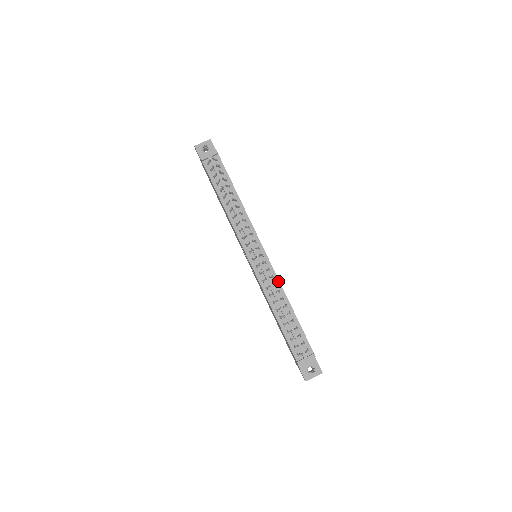
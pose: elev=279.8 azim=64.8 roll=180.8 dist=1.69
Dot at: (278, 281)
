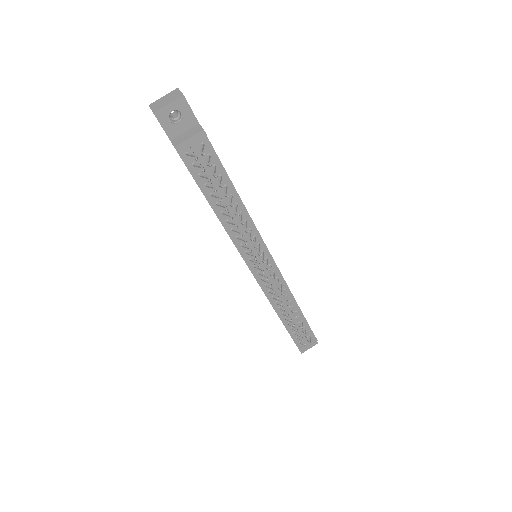
Dot at: (287, 287)
